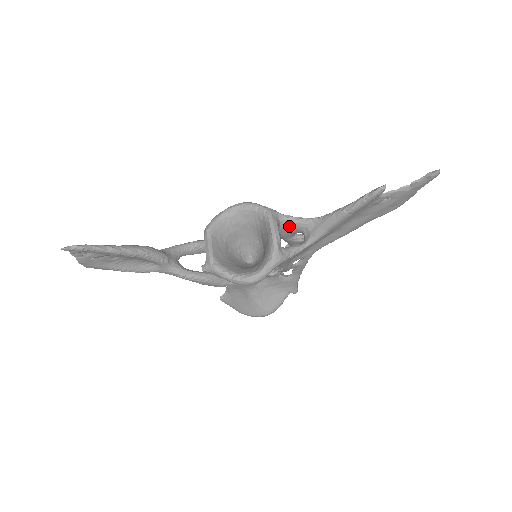
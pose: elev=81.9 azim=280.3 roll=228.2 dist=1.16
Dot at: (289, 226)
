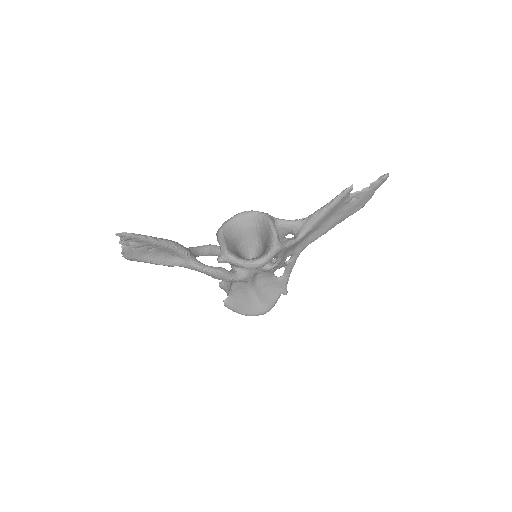
Dot at: (282, 227)
